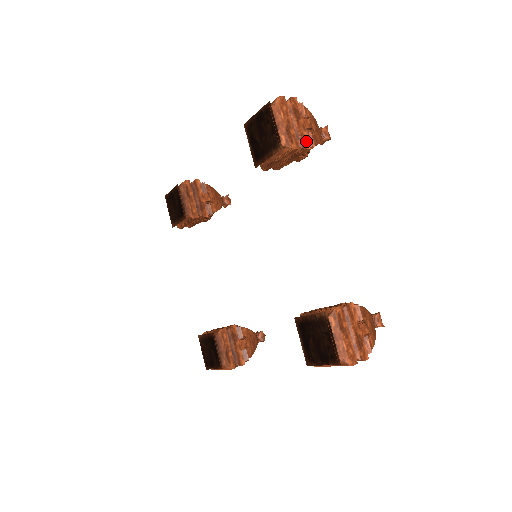
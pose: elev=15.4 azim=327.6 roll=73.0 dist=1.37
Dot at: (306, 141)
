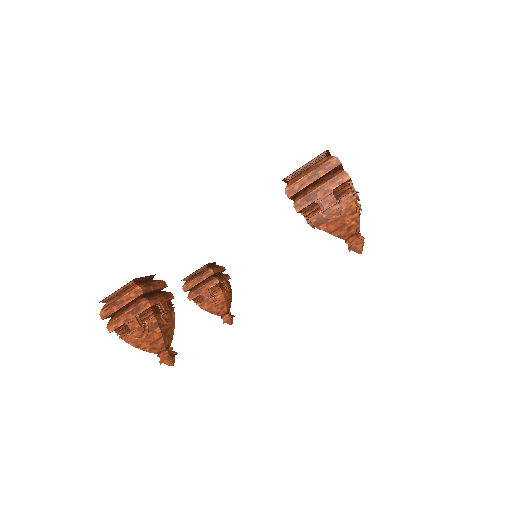
Dot at: occluded
